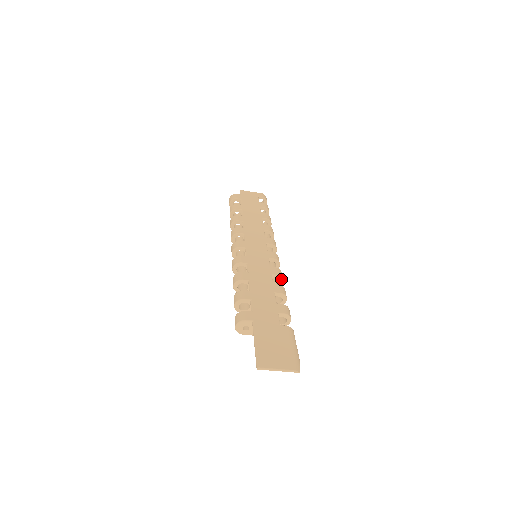
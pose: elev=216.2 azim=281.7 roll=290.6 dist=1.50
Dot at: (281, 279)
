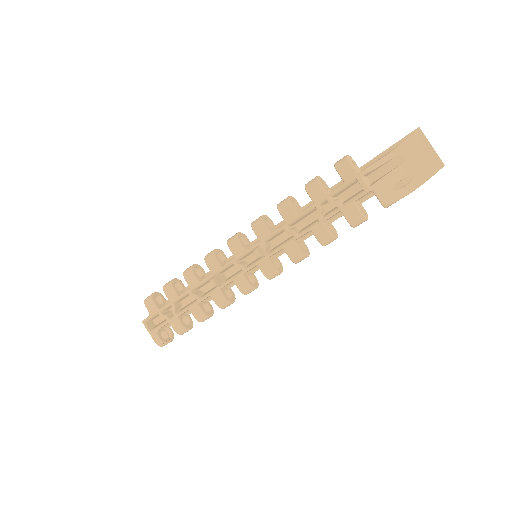
Dot at: (309, 252)
